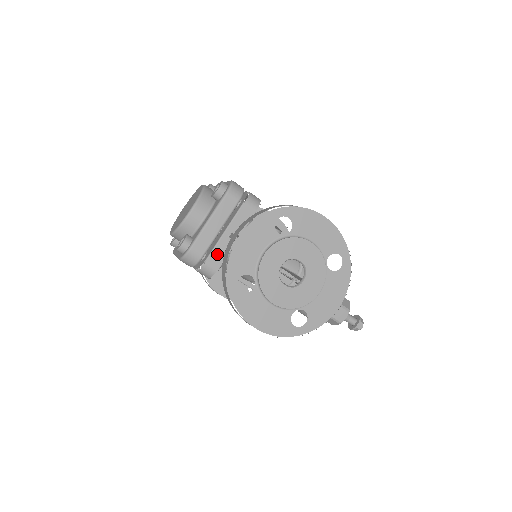
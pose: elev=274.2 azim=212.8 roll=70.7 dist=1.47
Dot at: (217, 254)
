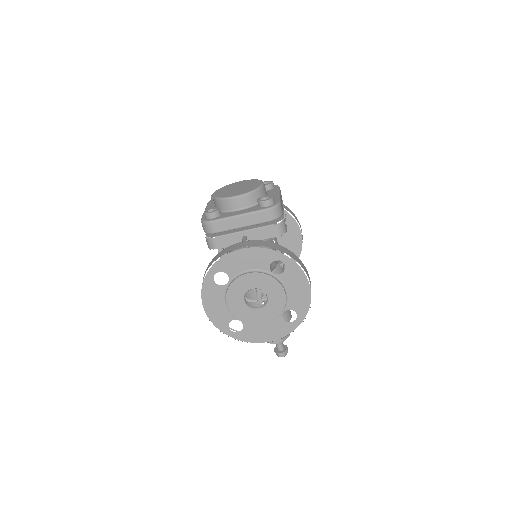
Dot at: (225, 240)
